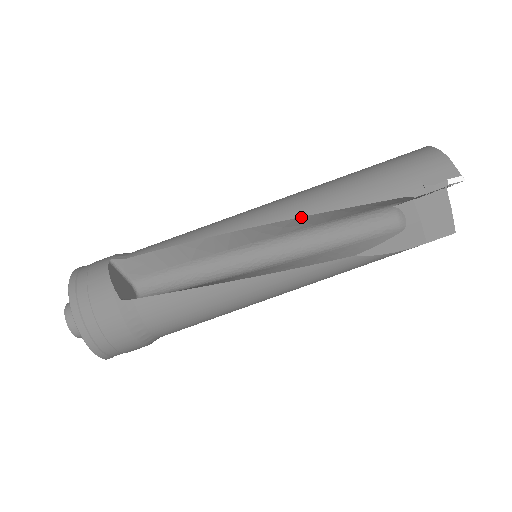
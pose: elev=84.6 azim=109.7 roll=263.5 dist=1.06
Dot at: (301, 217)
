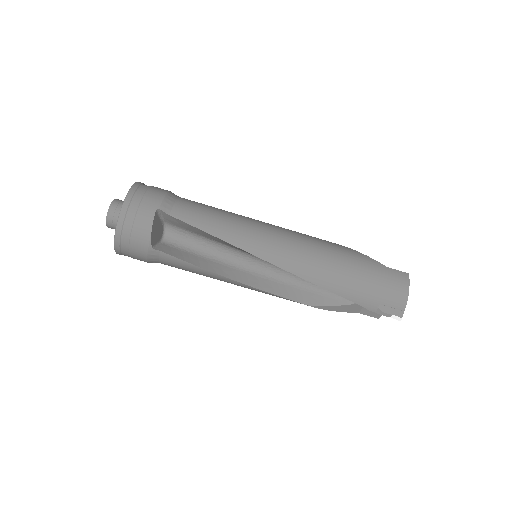
Dot at: (296, 275)
